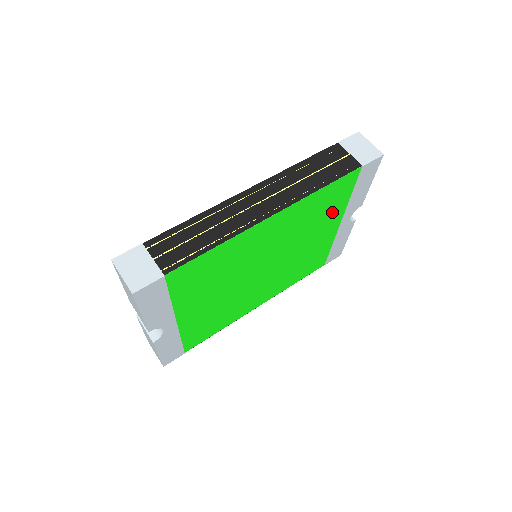
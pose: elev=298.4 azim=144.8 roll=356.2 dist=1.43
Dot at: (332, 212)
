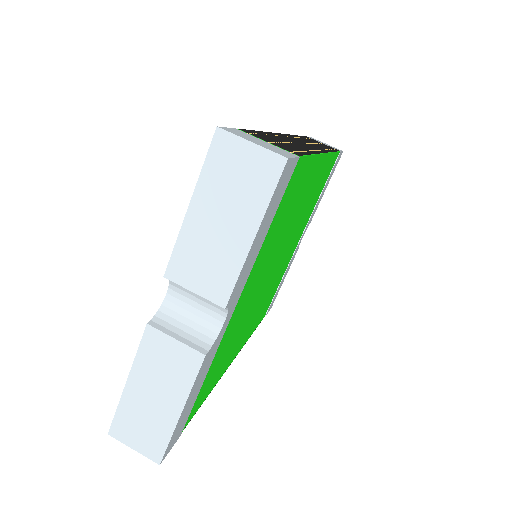
Dot at: (311, 209)
